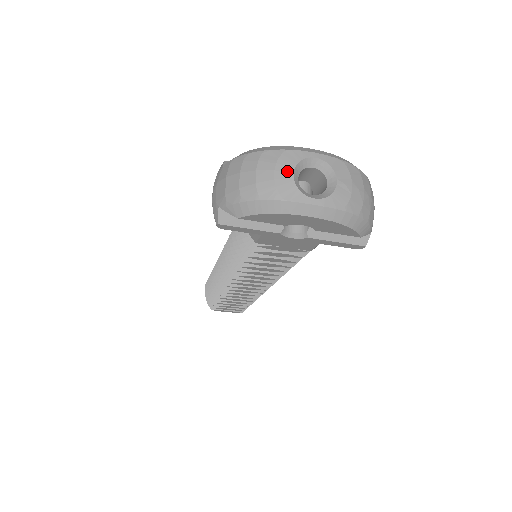
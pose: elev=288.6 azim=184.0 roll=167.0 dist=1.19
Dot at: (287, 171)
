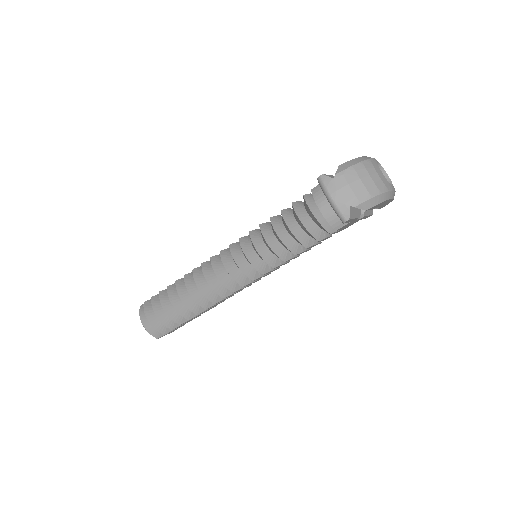
Dot at: (380, 172)
